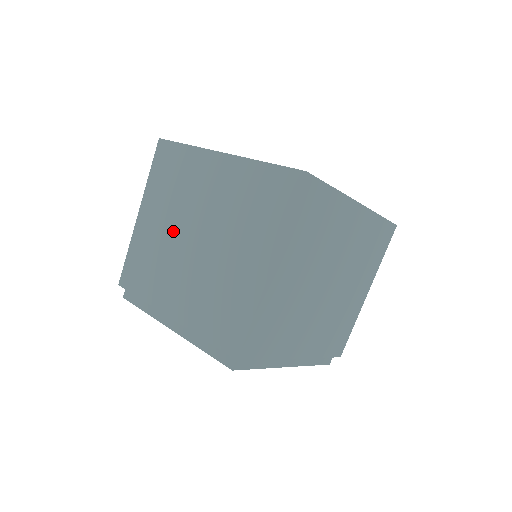
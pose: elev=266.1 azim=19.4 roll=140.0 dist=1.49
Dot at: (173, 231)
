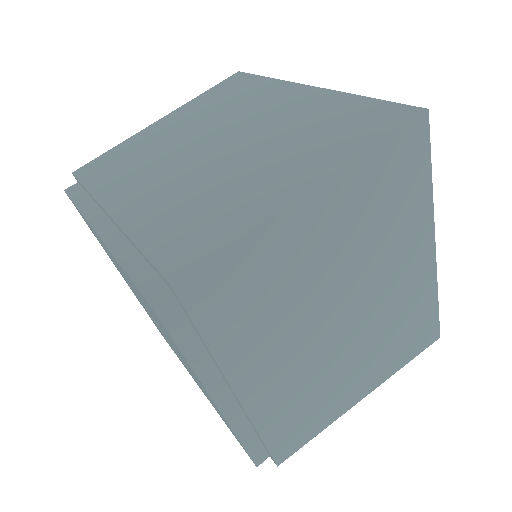
Dot at: (191, 137)
